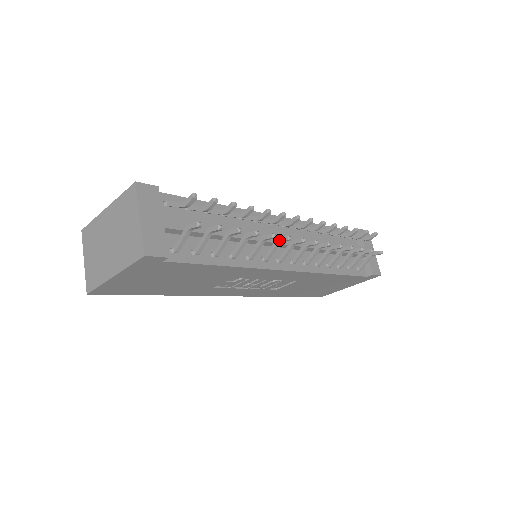
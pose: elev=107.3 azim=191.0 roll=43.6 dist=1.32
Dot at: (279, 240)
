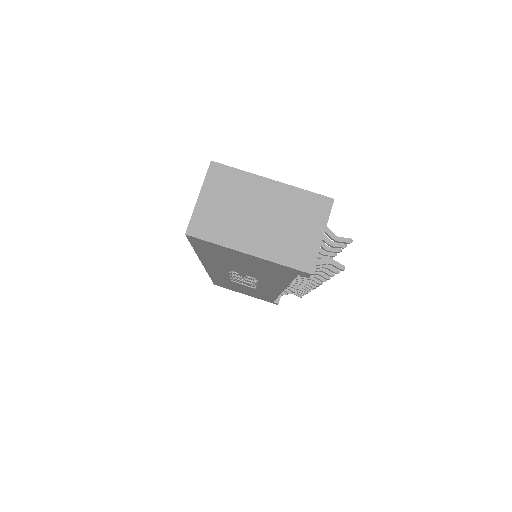
Dot at: (312, 278)
